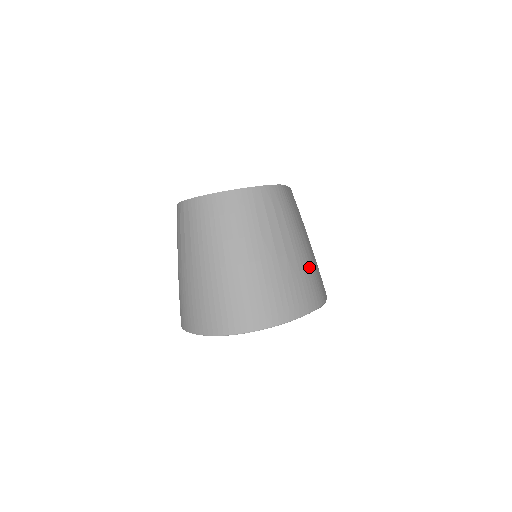
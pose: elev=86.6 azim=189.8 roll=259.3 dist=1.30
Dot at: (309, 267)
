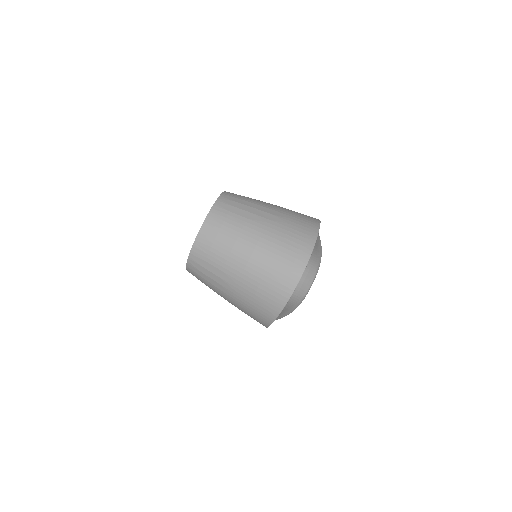
Dot at: (289, 211)
